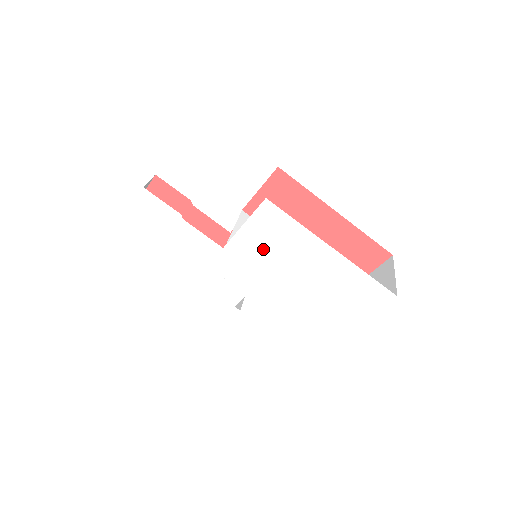
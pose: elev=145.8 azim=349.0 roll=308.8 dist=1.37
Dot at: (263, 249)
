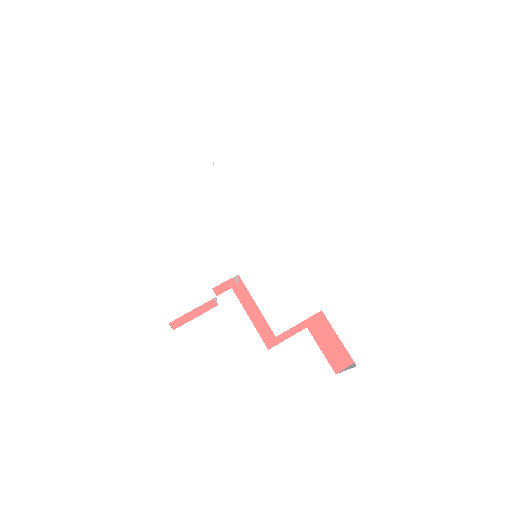
Dot at: (284, 222)
